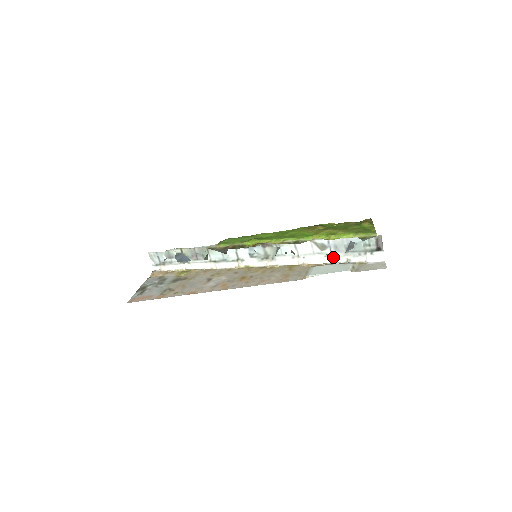
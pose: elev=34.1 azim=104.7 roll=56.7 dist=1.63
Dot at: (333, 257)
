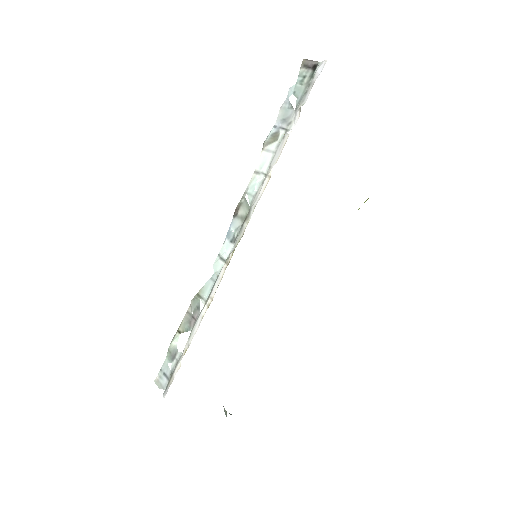
Dot at: (290, 128)
